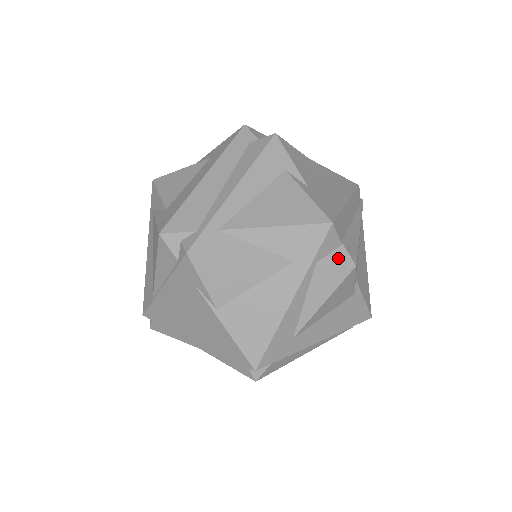
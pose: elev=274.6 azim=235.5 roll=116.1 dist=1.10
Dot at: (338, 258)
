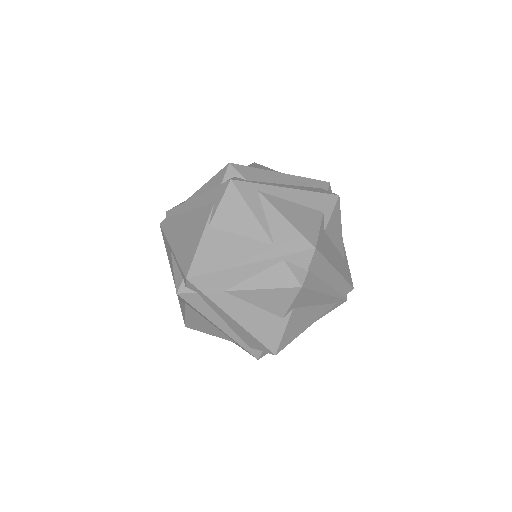
Dot at: (298, 272)
